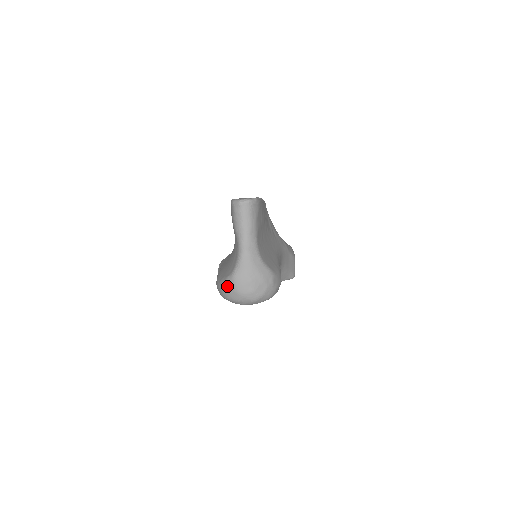
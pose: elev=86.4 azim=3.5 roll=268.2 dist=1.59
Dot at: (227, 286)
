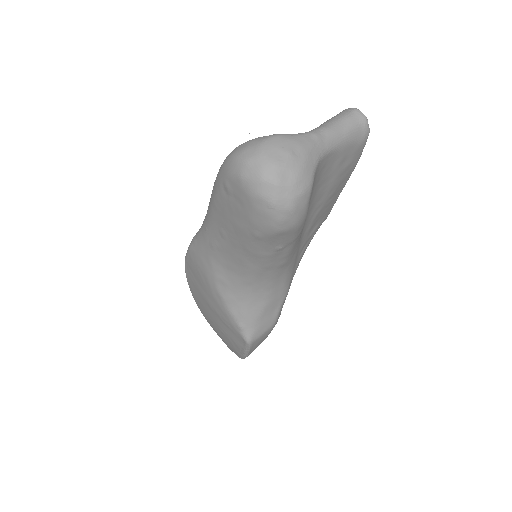
Dot at: (254, 139)
